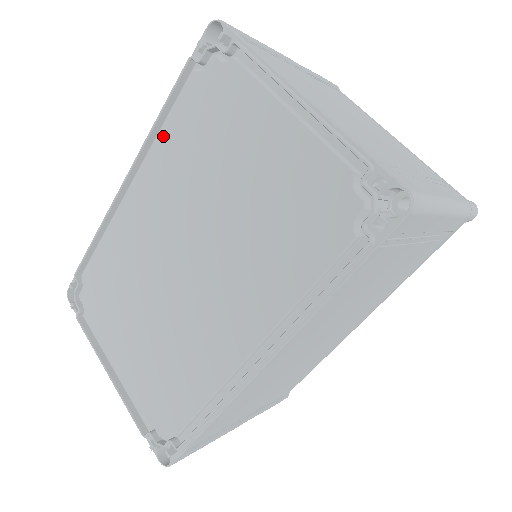
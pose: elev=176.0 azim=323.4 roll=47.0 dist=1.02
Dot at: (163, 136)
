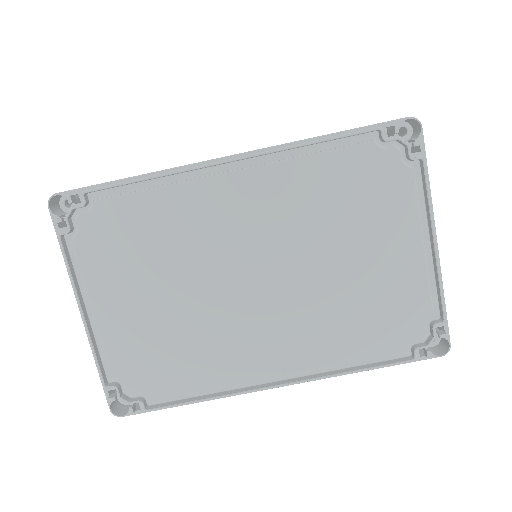
Dot at: (305, 162)
